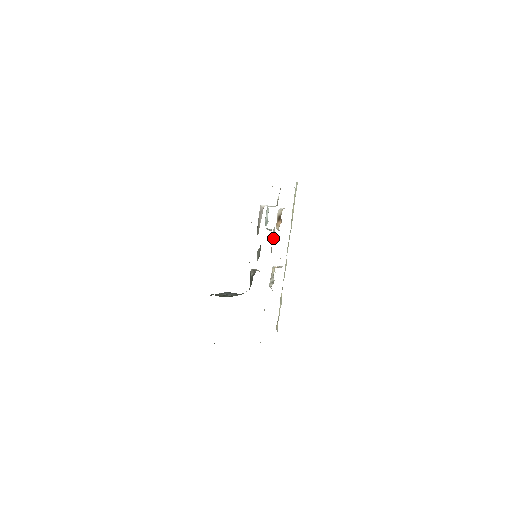
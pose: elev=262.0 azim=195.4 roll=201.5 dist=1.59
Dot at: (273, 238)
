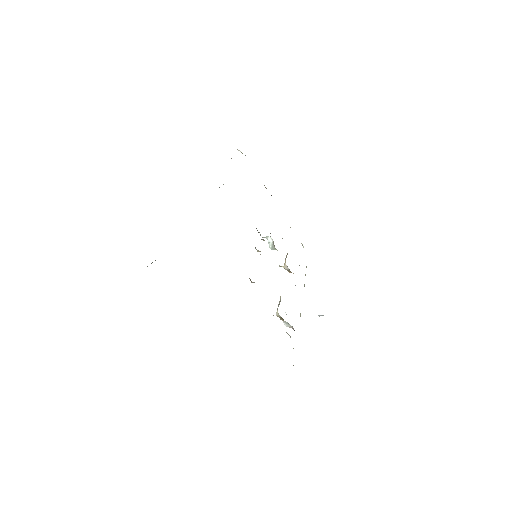
Dot at: occluded
